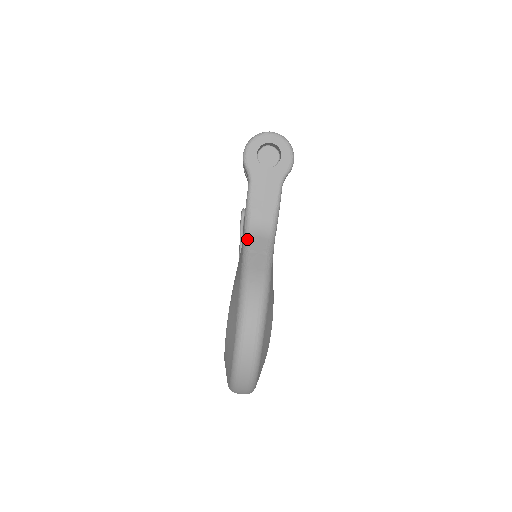
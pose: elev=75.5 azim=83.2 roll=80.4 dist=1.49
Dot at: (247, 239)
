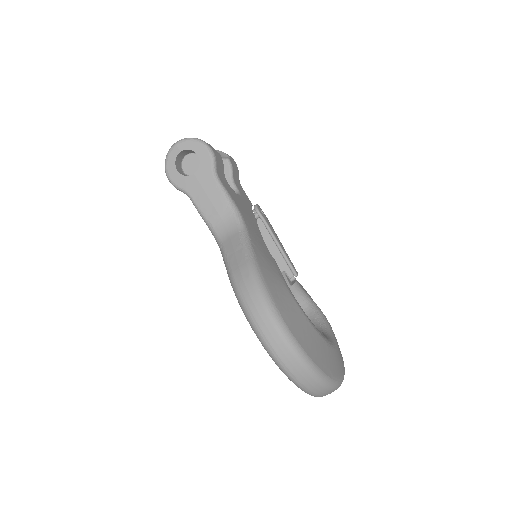
Dot at: (221, 247)
